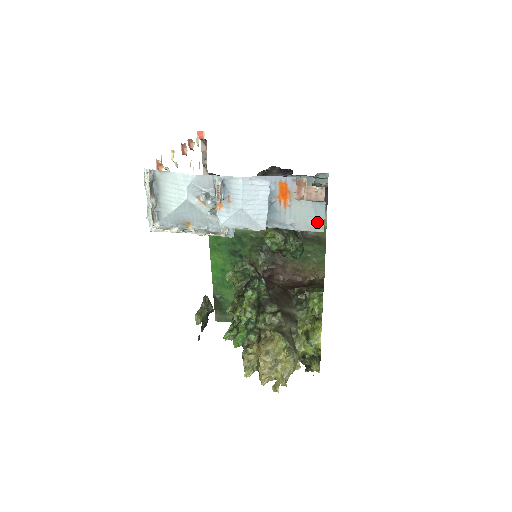
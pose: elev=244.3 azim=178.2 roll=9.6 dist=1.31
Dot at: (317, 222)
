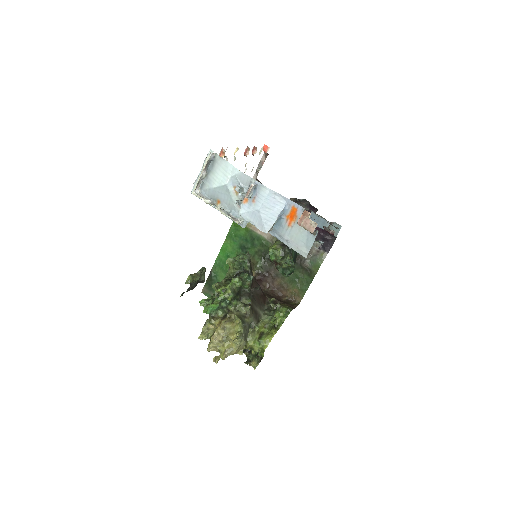
Dot at: (305, 248)
